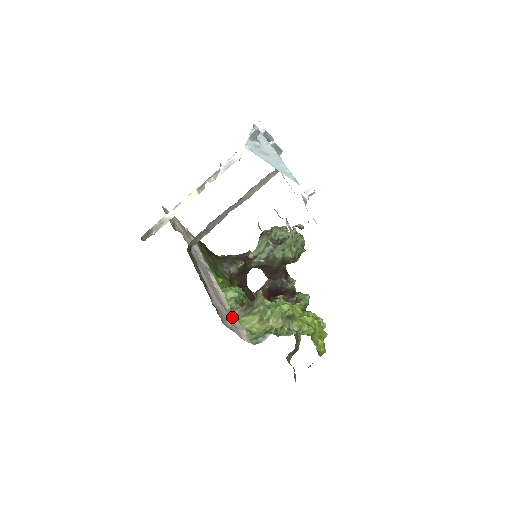
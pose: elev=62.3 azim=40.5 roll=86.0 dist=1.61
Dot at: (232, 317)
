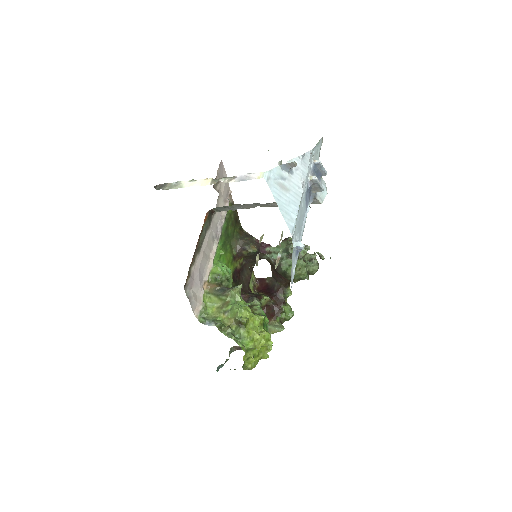
Dot at: (201, 289)
